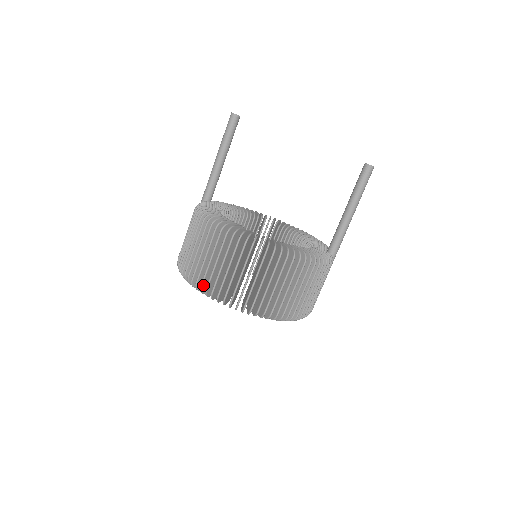
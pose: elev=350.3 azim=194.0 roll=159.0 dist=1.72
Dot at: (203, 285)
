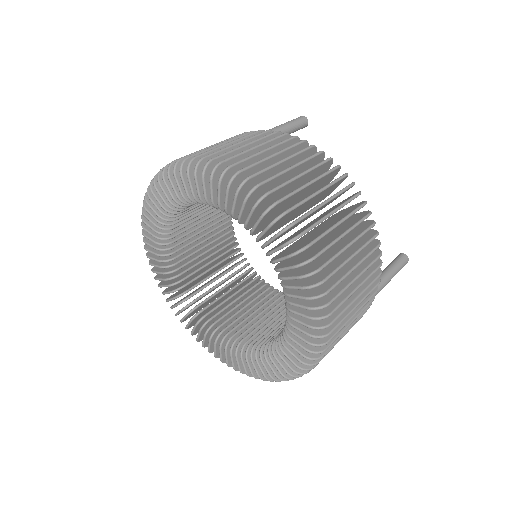
Dot at: (260, 187)
